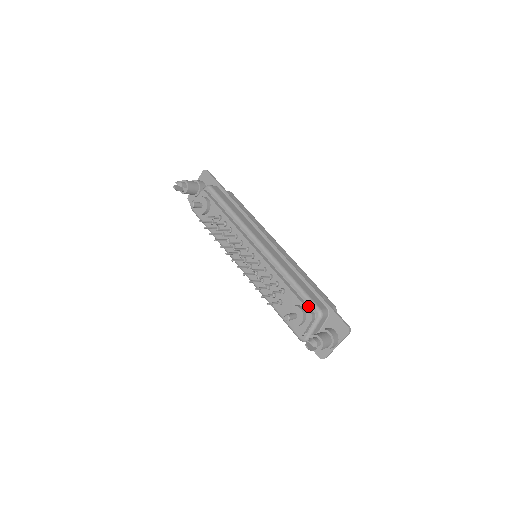
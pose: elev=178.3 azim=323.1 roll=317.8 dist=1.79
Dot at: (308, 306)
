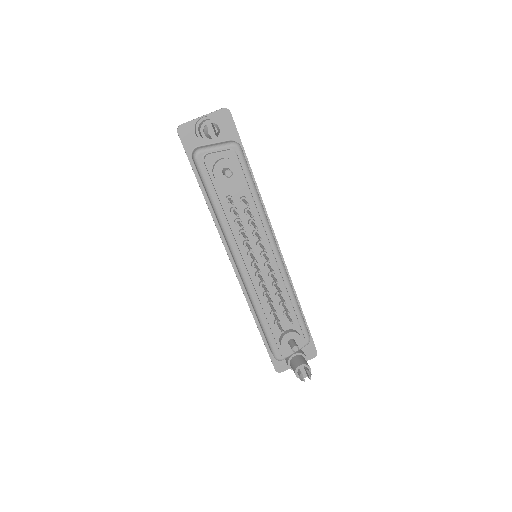
Dot at: (301, 332)
